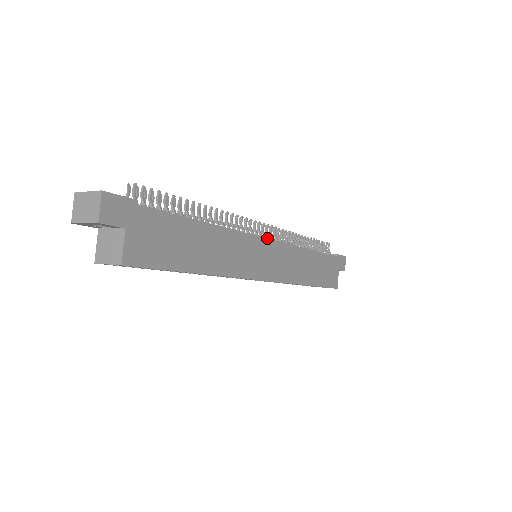
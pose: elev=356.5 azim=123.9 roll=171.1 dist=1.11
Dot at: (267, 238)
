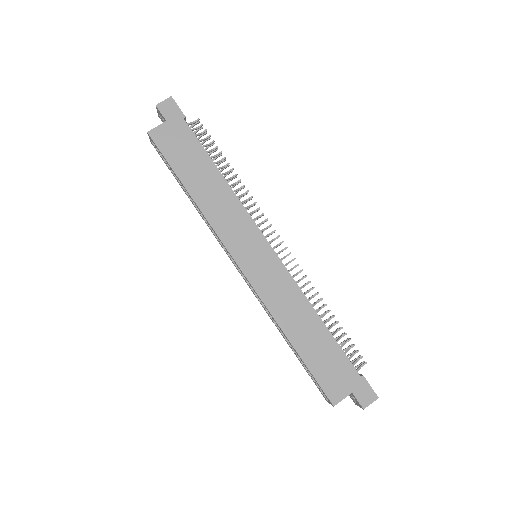
Dot at: (269, 242)
